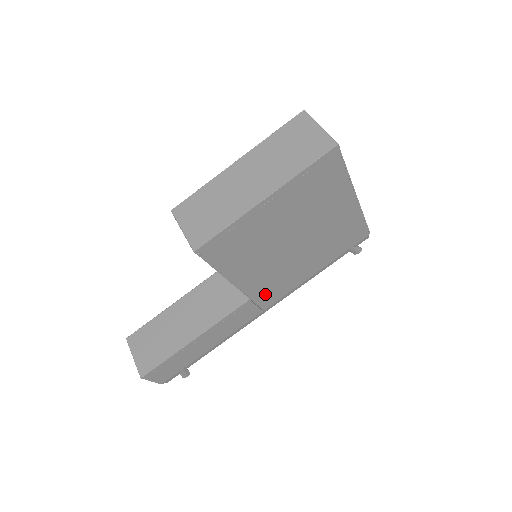
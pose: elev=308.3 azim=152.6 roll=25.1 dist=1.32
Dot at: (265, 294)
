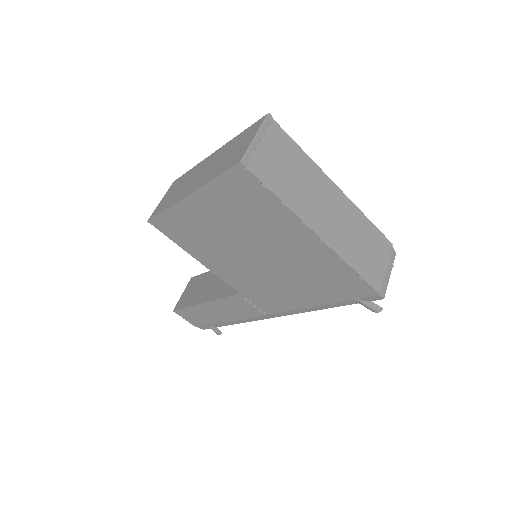
Dot at: (256, 297)
